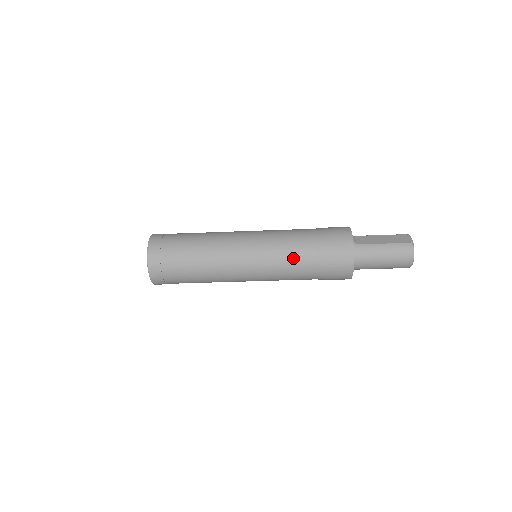
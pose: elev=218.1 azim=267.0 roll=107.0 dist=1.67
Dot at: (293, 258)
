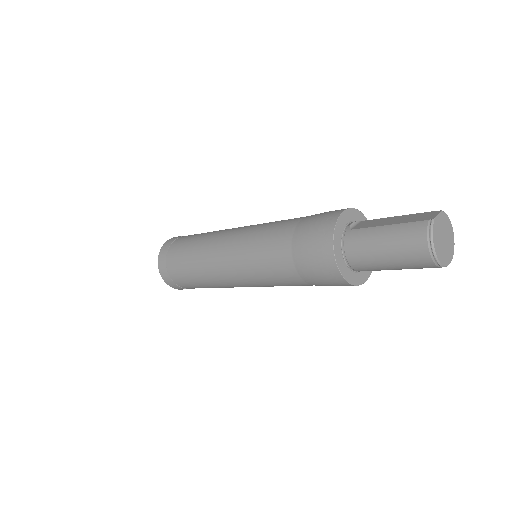
Dot at: (267, 251)
